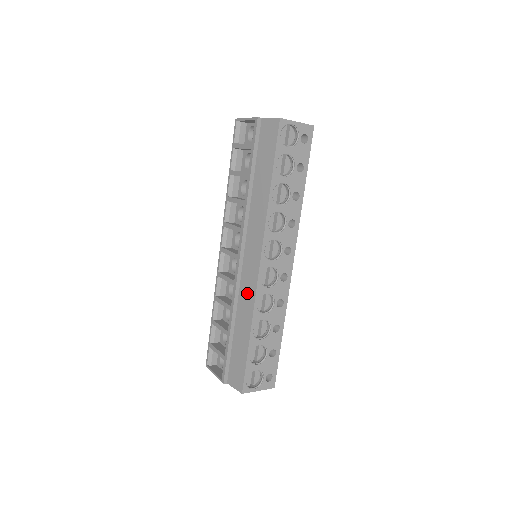
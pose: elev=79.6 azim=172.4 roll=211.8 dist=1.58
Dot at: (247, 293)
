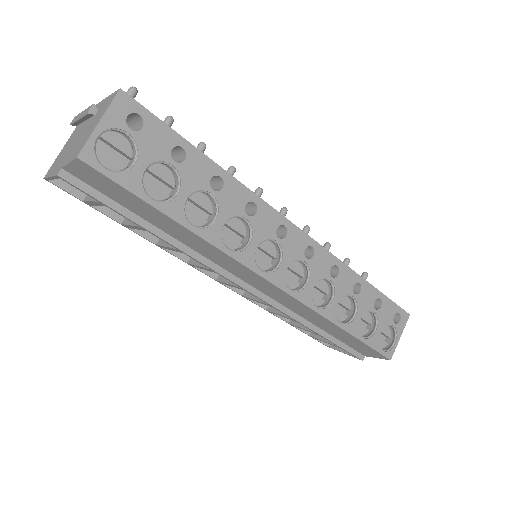
Dot at: (295, 306)
